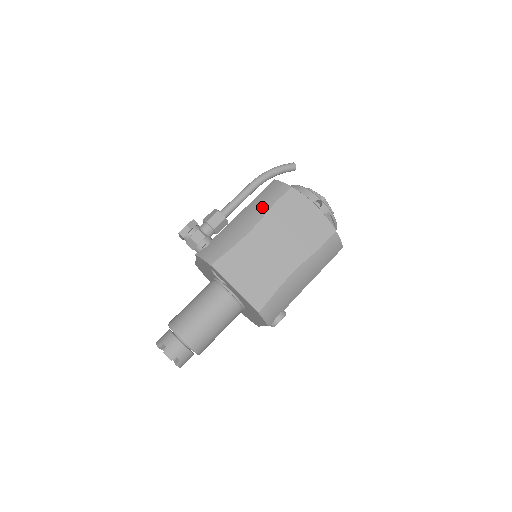
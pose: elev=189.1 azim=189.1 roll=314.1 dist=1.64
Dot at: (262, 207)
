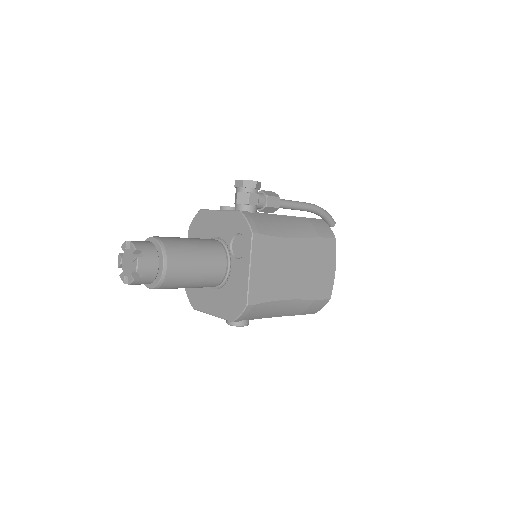
Dot at: (310, 230)
